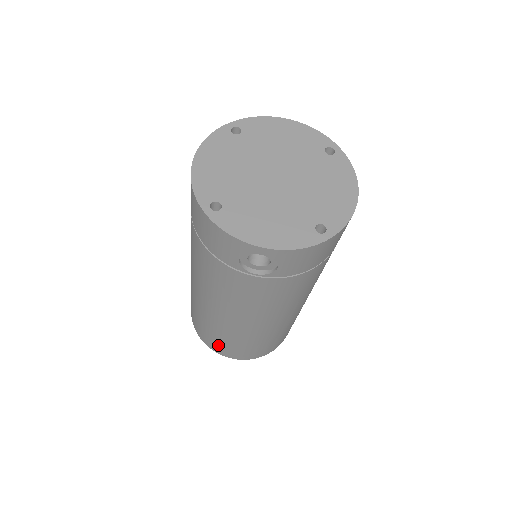
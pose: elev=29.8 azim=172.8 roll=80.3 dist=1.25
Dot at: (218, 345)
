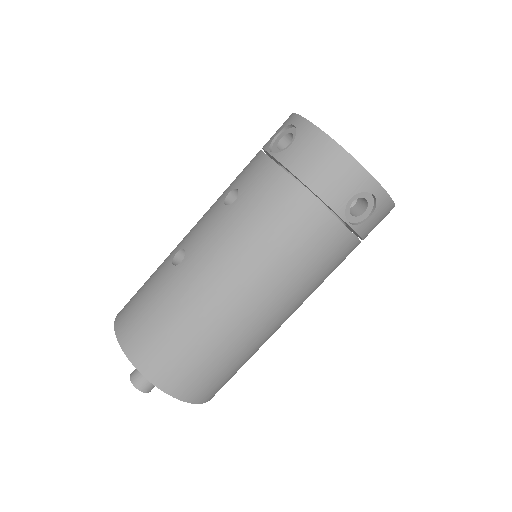
Dot at: (184, 370)
